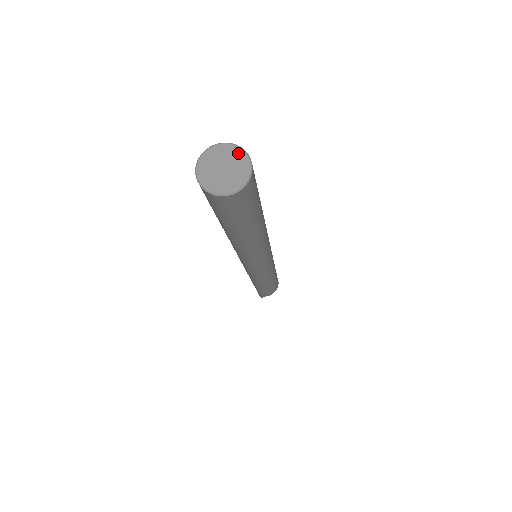
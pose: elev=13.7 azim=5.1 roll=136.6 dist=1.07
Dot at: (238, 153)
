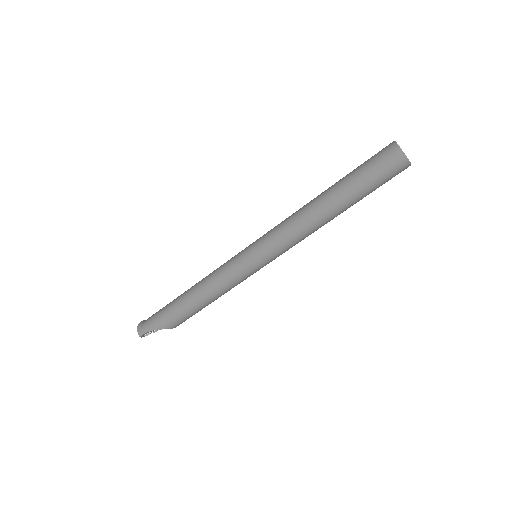
Dot at: occluded
